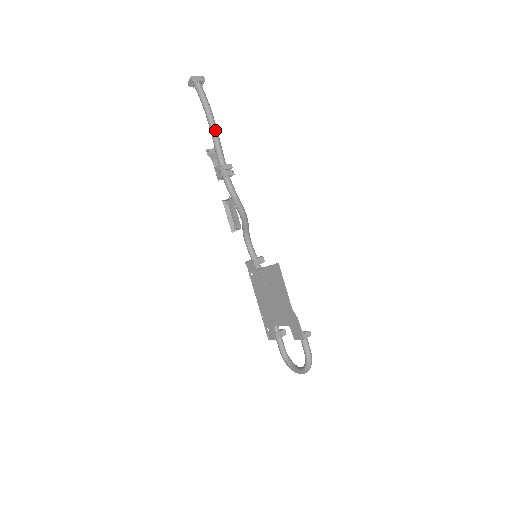
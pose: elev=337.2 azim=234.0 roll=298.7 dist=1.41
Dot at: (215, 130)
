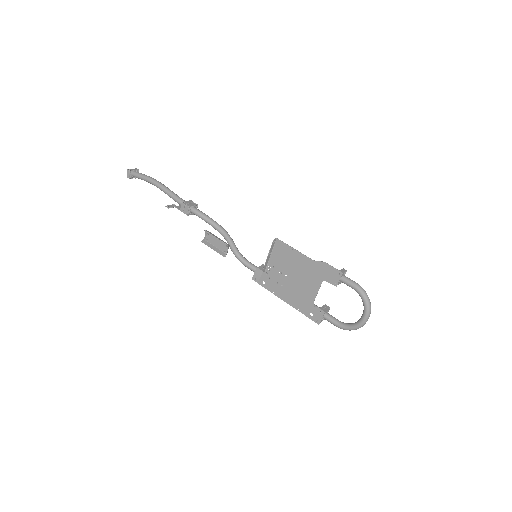
Dot at: (165, 186)
